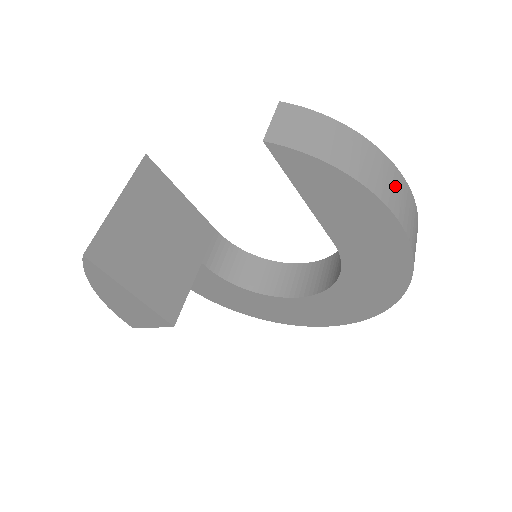
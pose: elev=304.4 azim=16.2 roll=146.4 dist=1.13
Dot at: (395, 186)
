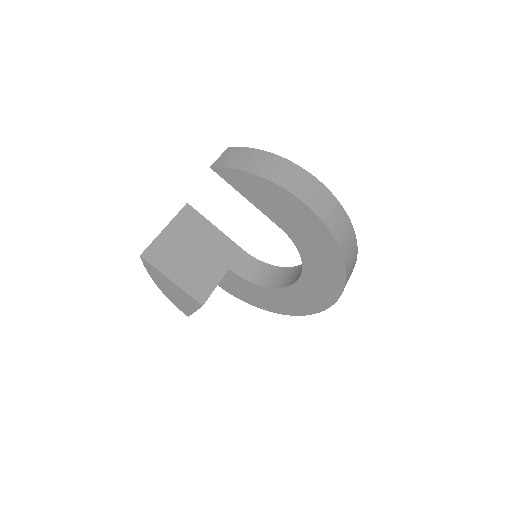
Dot at: (299, 179)
